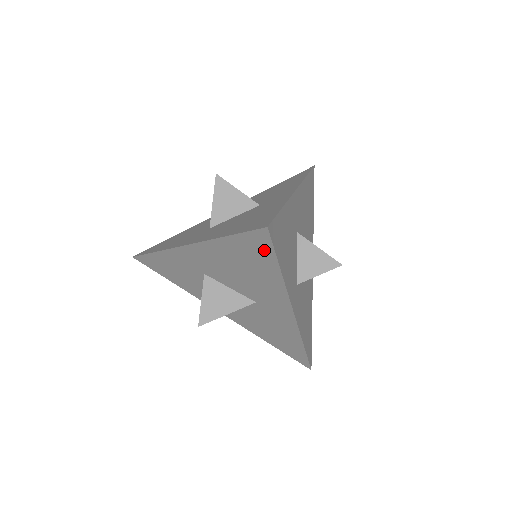
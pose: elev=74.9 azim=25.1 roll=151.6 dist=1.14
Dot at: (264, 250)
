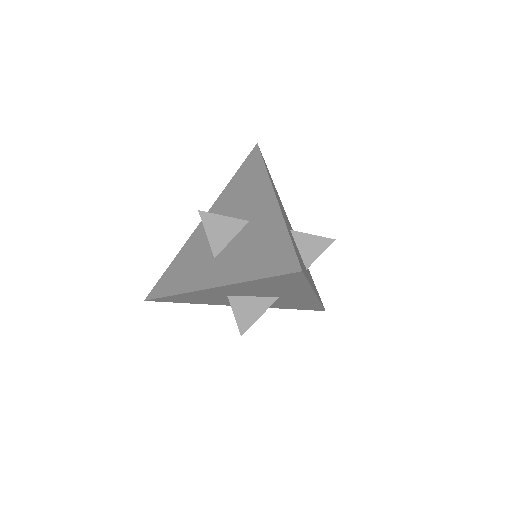
Dot at: (295, 279)
